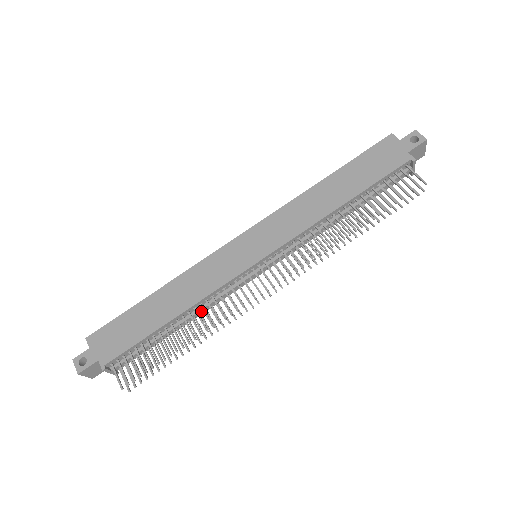
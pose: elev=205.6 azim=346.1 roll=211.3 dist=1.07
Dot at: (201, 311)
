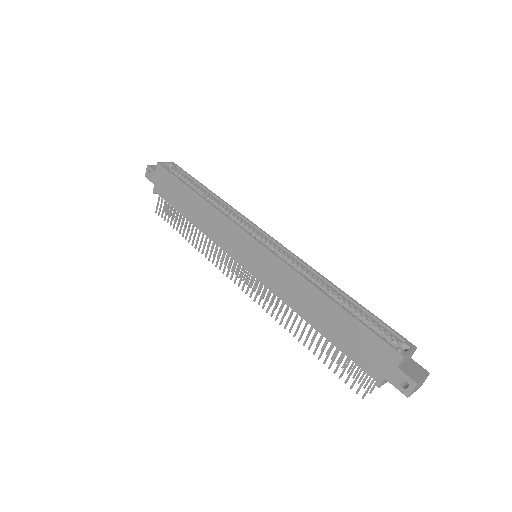
Dot at: occluded
